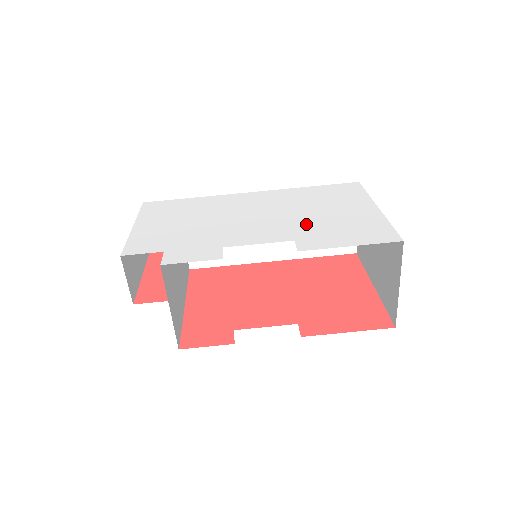
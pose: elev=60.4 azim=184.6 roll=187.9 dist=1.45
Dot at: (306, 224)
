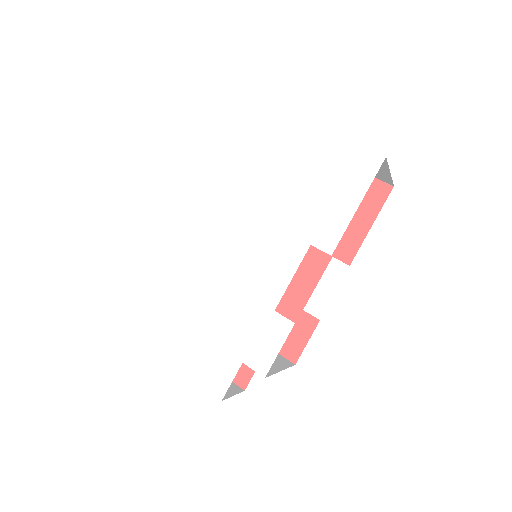
Dot at: (289, 213)
